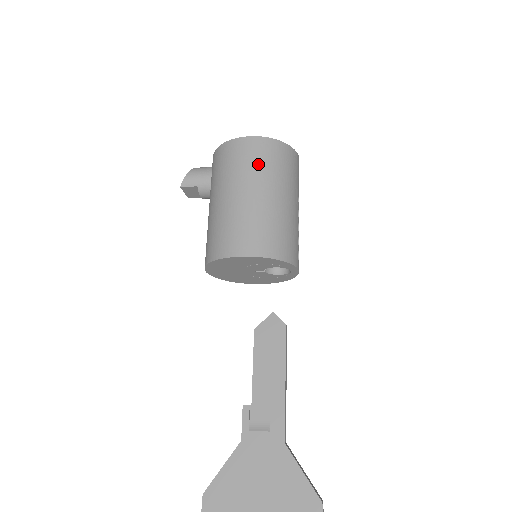
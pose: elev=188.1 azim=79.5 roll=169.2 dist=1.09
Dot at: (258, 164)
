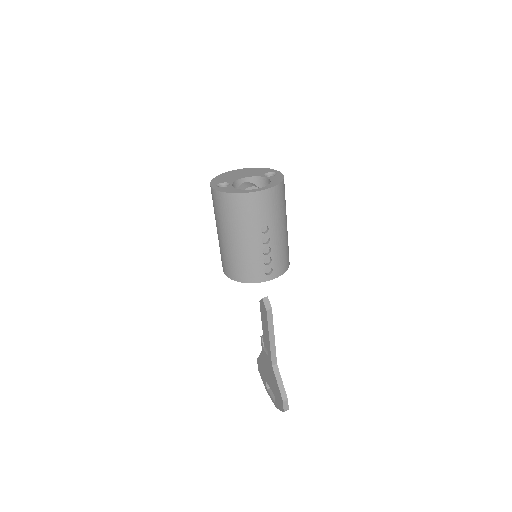
Dot at: (219, 213)
